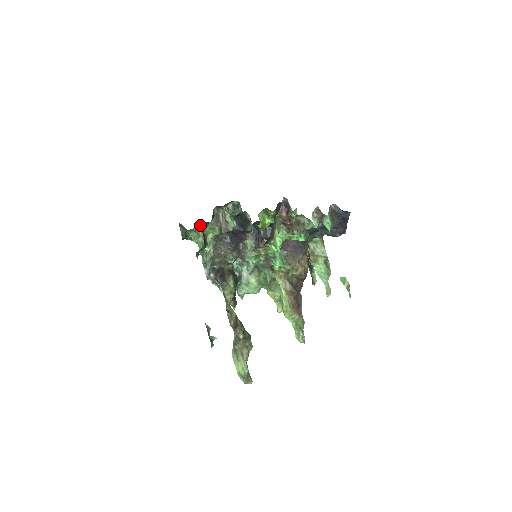
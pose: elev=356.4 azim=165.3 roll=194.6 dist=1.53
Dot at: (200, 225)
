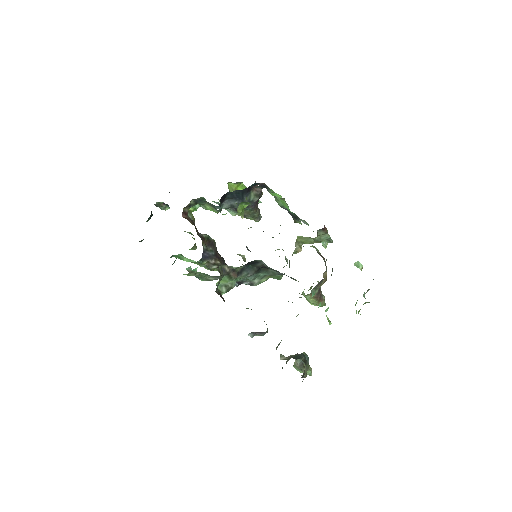
Dot at: (150, 215)
